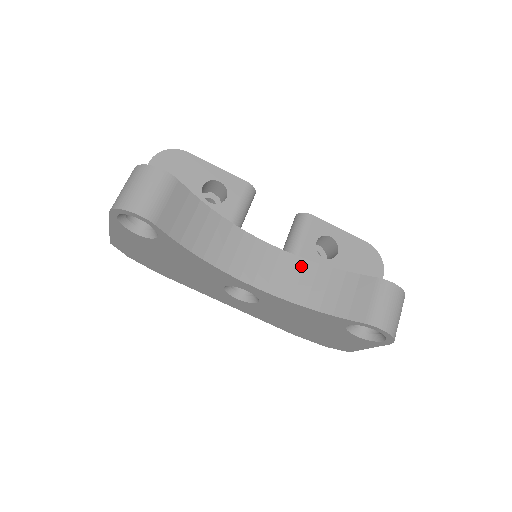
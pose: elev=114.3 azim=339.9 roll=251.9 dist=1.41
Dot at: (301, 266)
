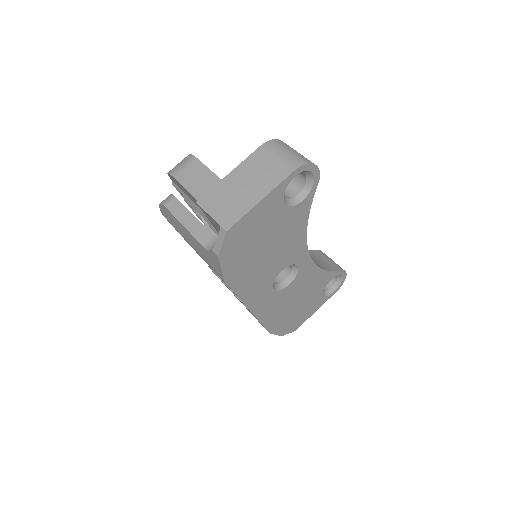
Dot at: occluded
